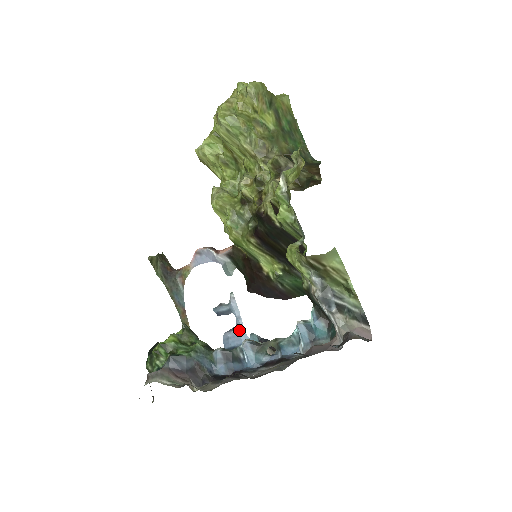
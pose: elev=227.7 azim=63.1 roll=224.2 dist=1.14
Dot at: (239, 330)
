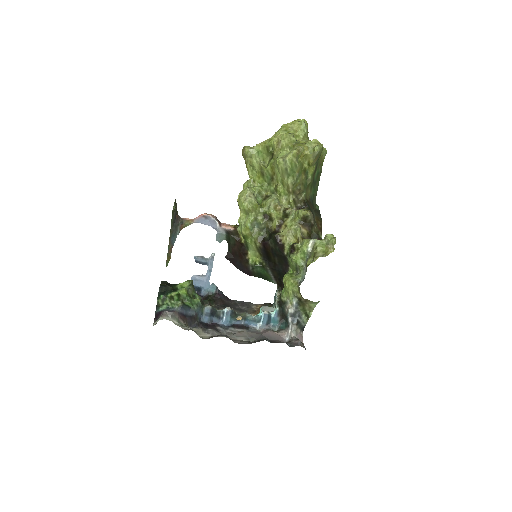
Dot at: (206, 278)
